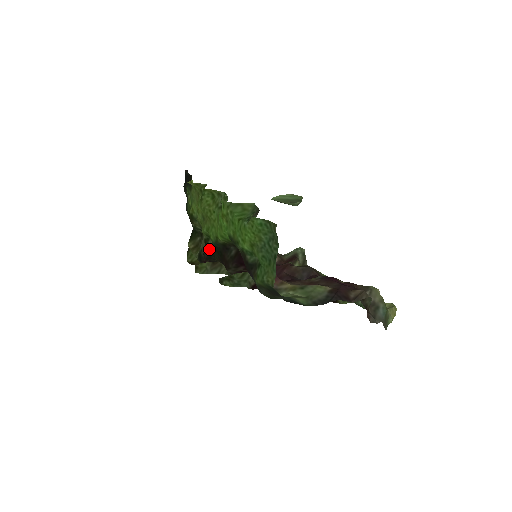
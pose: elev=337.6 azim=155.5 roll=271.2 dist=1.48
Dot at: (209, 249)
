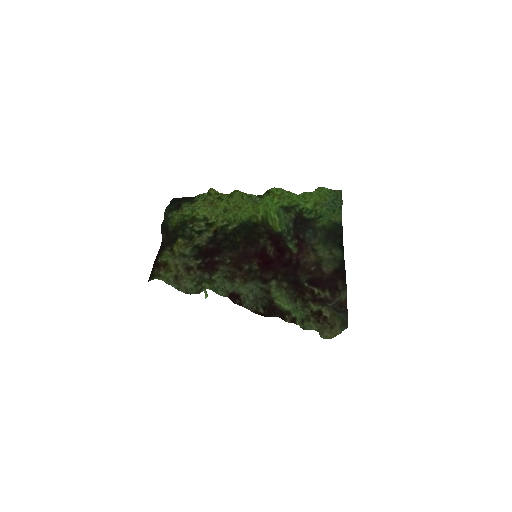
Dot at: (229, 231)
